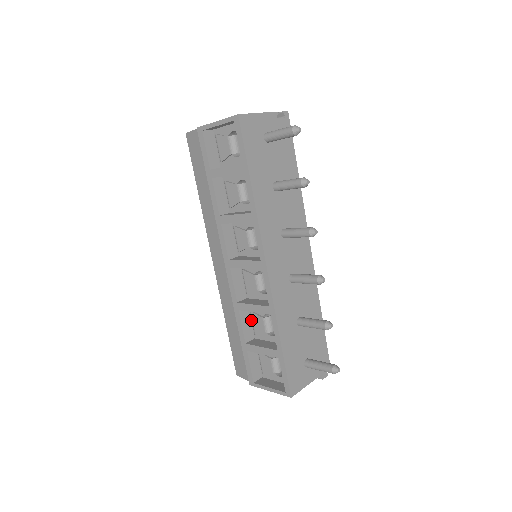
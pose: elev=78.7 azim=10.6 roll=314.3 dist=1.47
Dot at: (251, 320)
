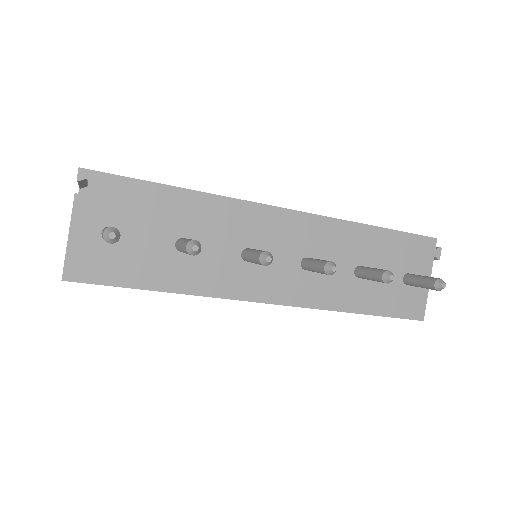
Dot at: occluded
